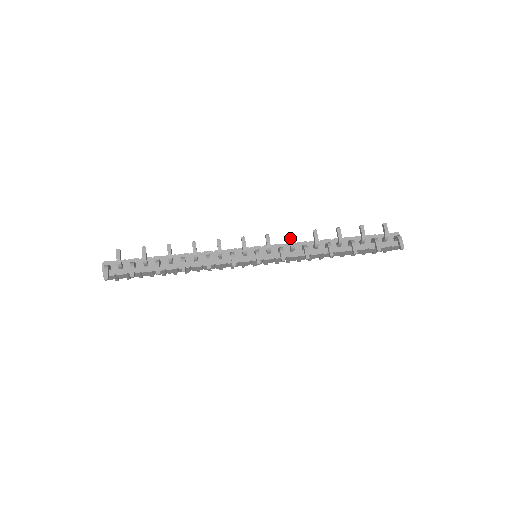
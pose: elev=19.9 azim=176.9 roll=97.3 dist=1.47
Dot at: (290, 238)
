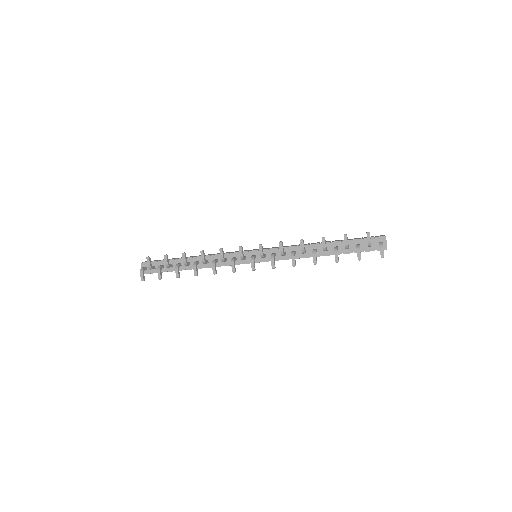
Dot at: occluded
